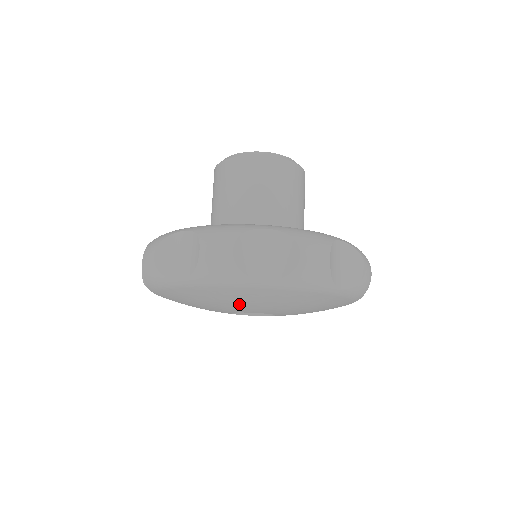
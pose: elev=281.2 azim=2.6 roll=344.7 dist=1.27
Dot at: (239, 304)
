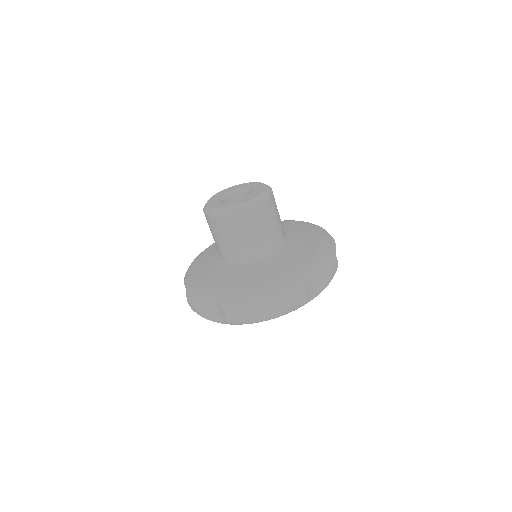
Dot at: occluded
